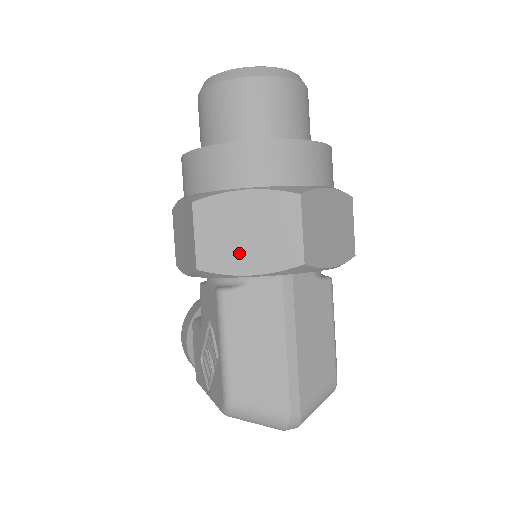
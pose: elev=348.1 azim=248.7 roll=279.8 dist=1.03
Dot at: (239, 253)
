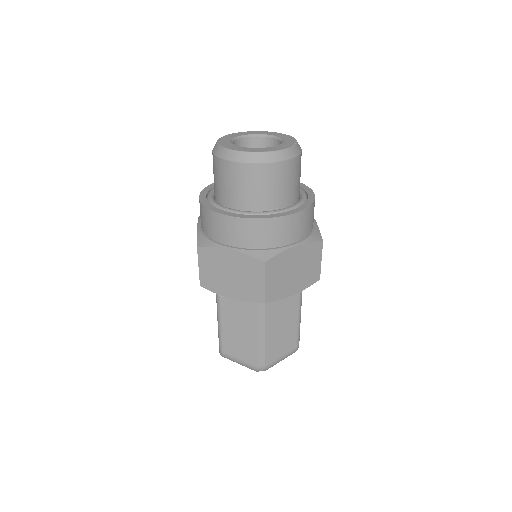
Dot at: (225, 285)
